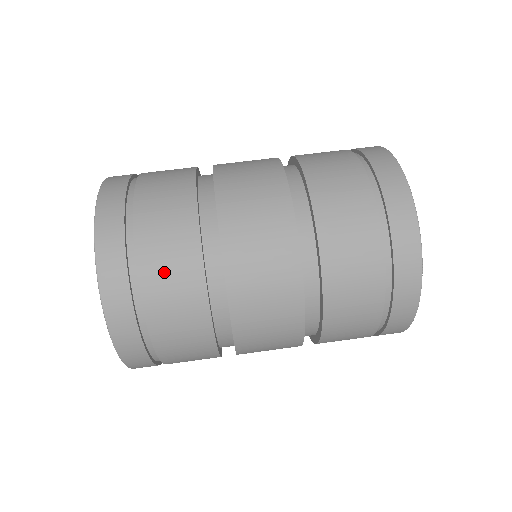
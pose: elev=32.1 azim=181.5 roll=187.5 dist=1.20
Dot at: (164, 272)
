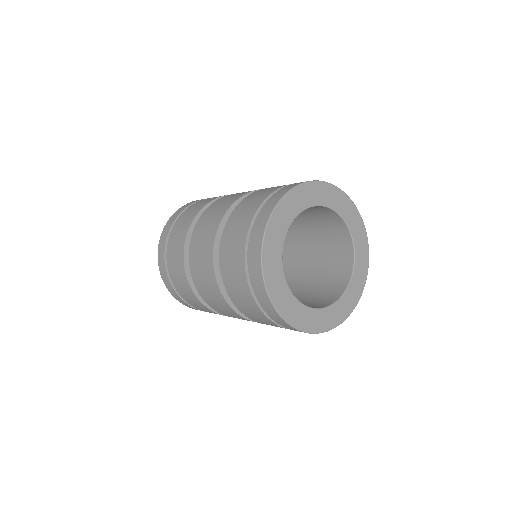
Dot at: (181, 224)
